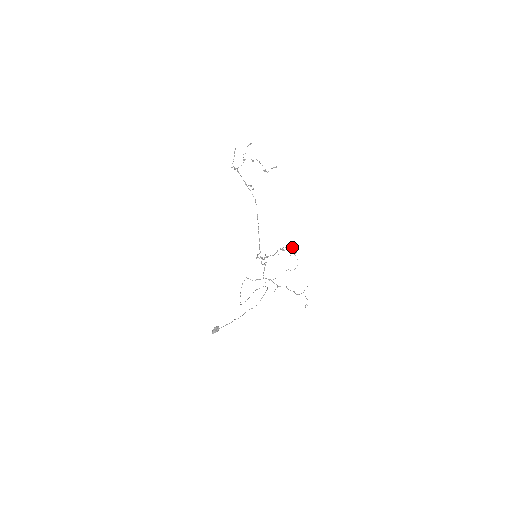
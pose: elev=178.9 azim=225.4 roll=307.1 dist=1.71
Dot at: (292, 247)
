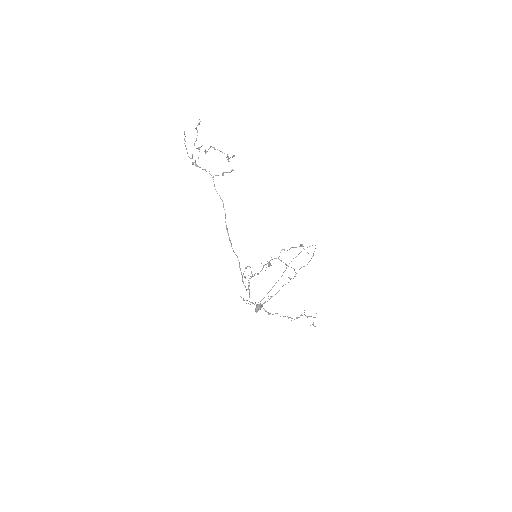
Dot at: (287, 250)
